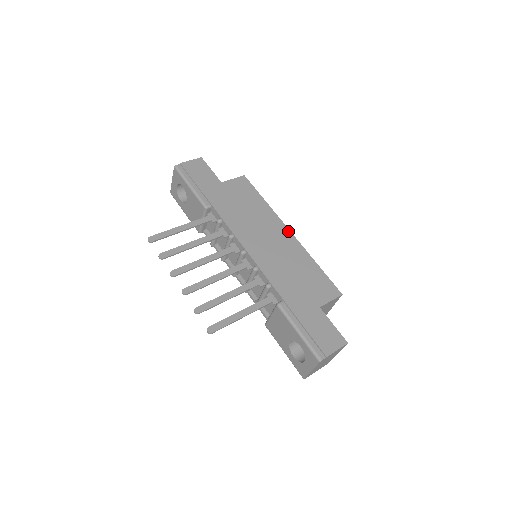
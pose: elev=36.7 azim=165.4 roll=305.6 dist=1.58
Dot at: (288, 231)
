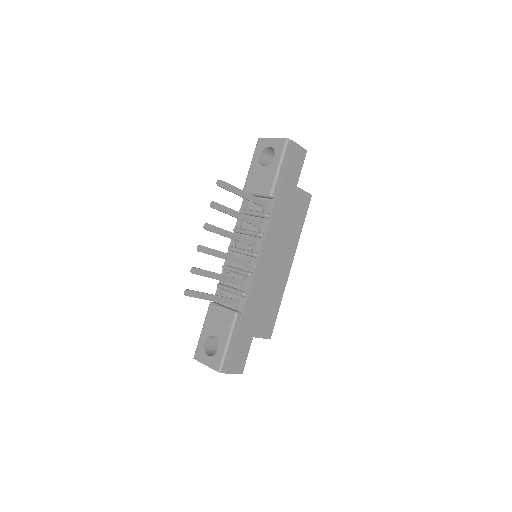
Dot at: (290, 266)
